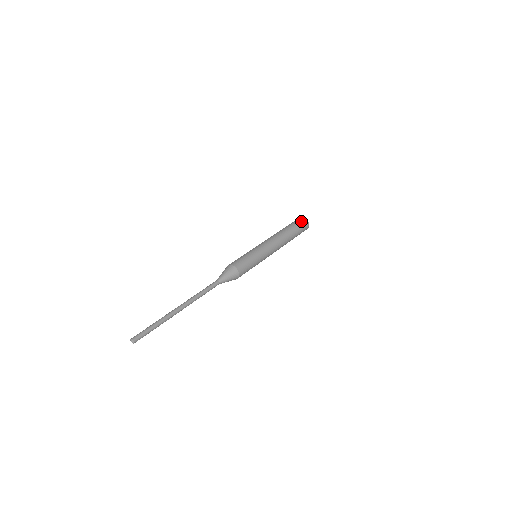
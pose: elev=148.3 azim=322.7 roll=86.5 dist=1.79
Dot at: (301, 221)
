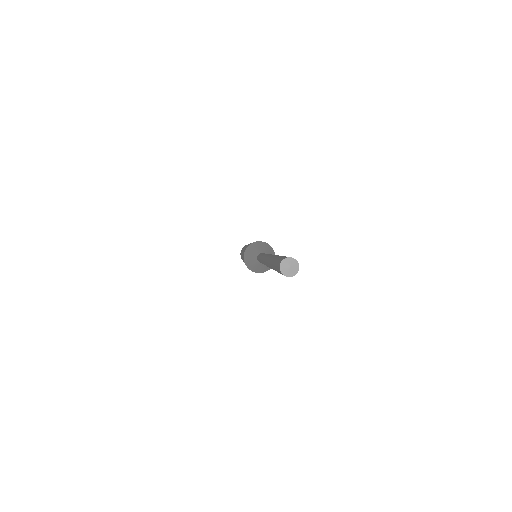
Dot at: occluded
